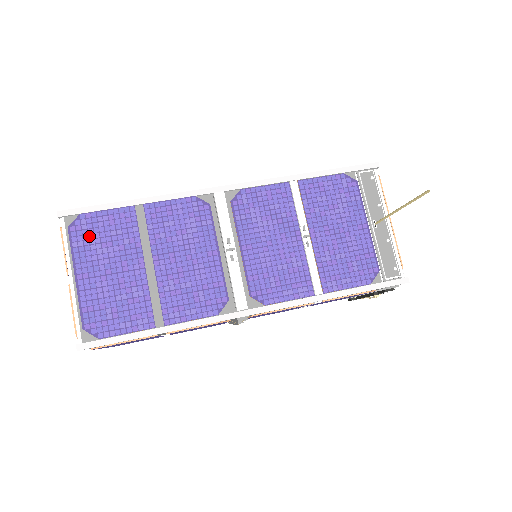
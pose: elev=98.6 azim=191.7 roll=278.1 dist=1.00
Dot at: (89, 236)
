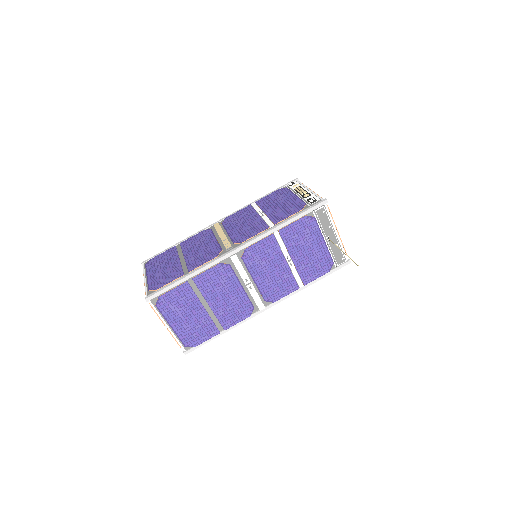
Dot at: (169, 306)
